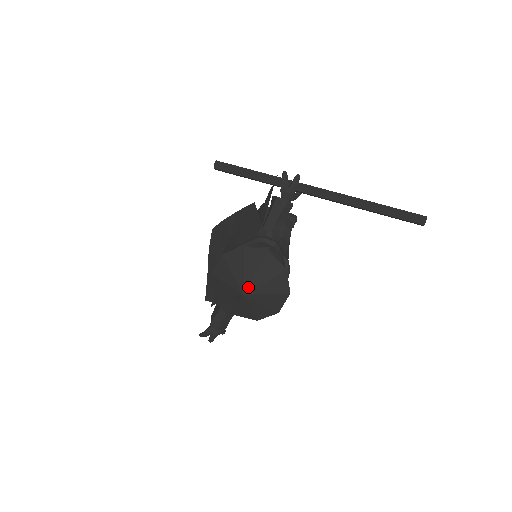
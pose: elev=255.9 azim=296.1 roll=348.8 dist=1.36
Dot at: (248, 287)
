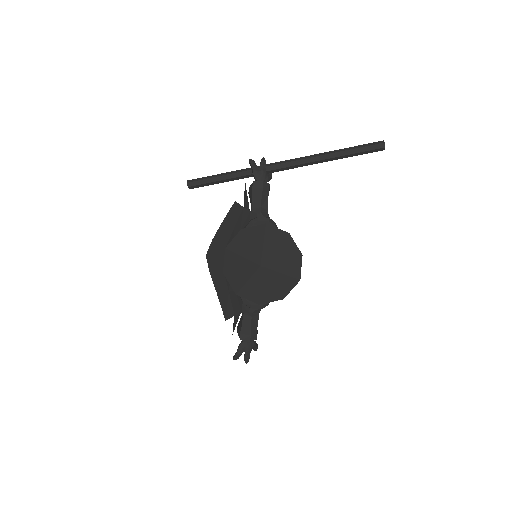
Dot at: (262, 258)
